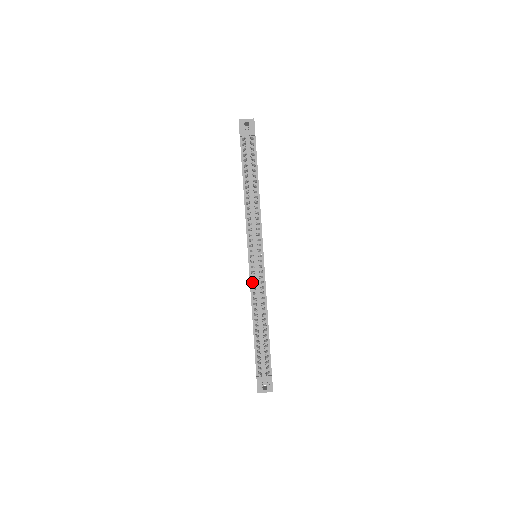
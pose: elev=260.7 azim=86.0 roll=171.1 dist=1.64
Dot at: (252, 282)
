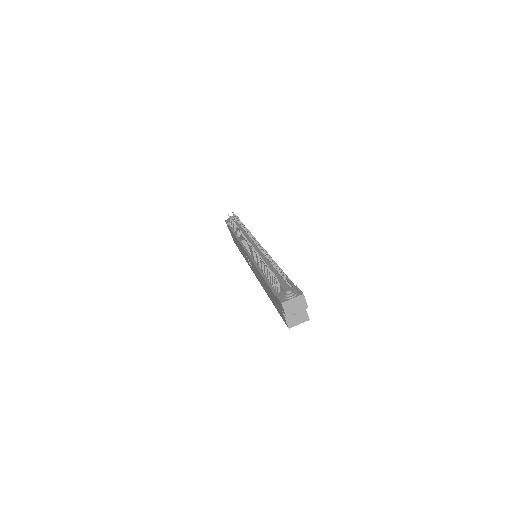
Dot at: (252, 256)
